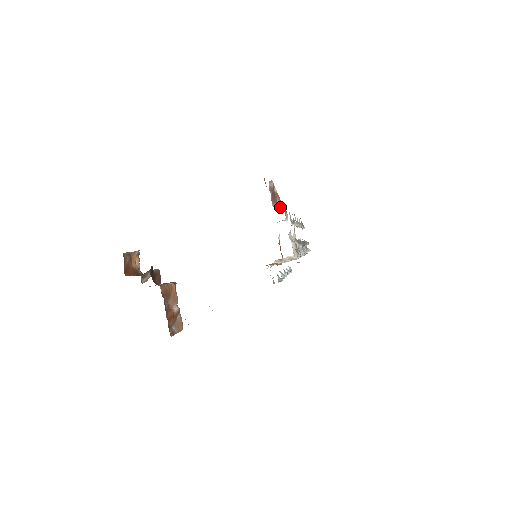
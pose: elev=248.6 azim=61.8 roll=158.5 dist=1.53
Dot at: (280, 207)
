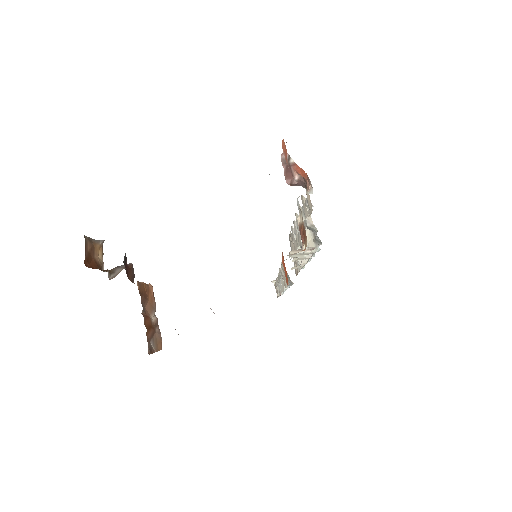
Dot at: (295, 185)
